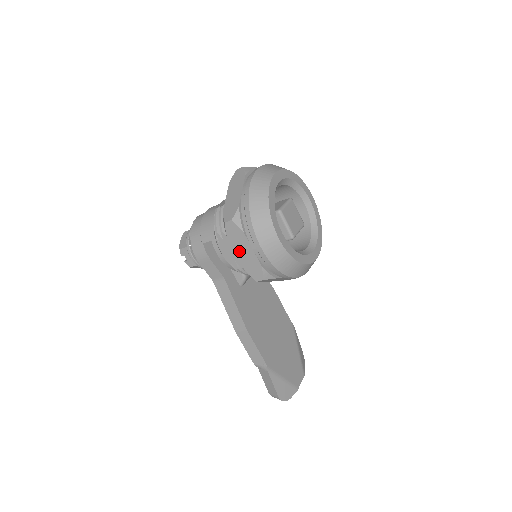
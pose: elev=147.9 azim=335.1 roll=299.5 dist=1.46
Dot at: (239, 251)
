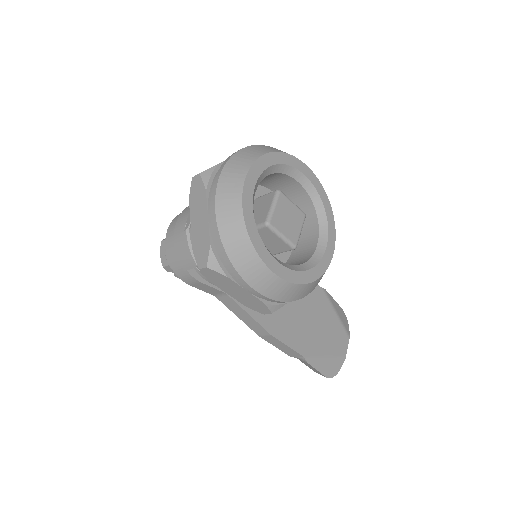
Dot at: (230, 292)
